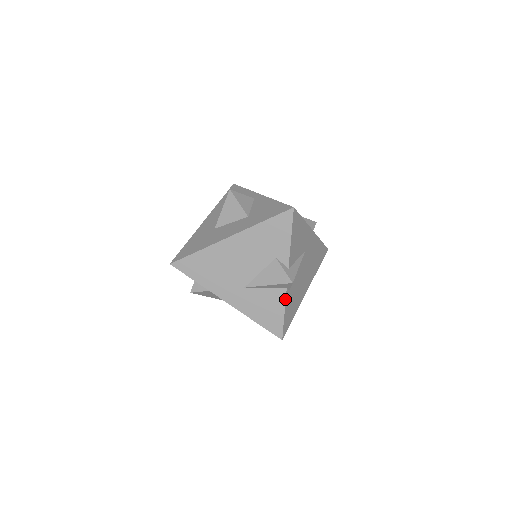
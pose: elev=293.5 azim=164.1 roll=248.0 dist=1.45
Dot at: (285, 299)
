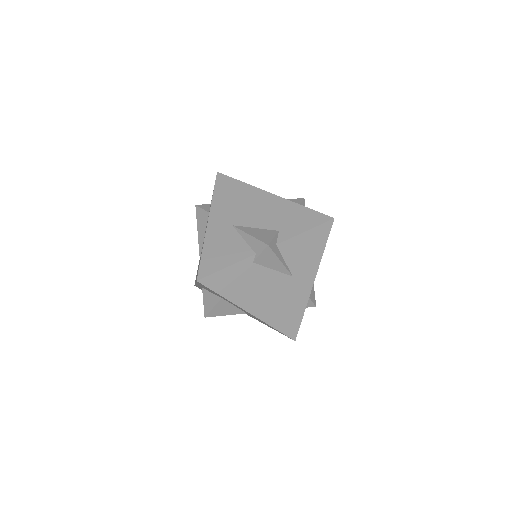
Dot at: (244, 259)
